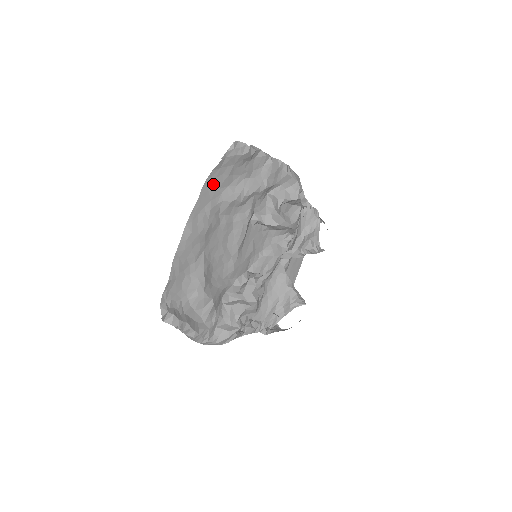
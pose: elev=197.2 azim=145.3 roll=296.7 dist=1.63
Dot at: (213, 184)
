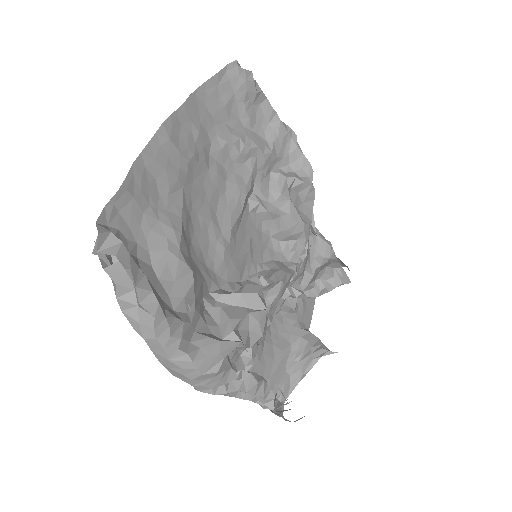
Dot at: (205, 103)
